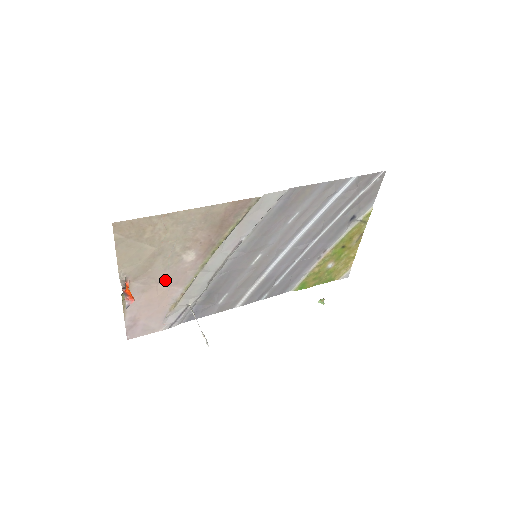
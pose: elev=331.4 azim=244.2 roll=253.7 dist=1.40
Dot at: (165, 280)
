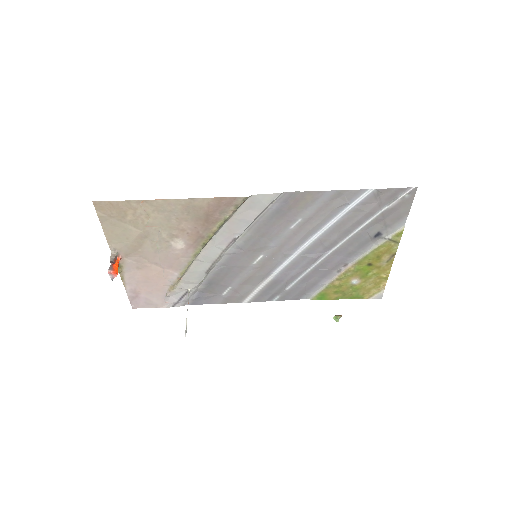
Dot at: (158, 262)
